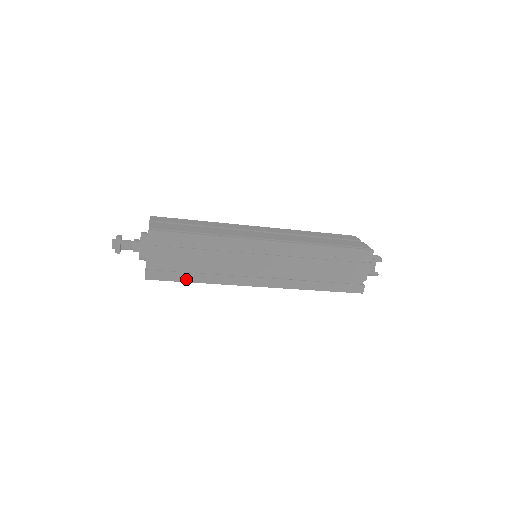
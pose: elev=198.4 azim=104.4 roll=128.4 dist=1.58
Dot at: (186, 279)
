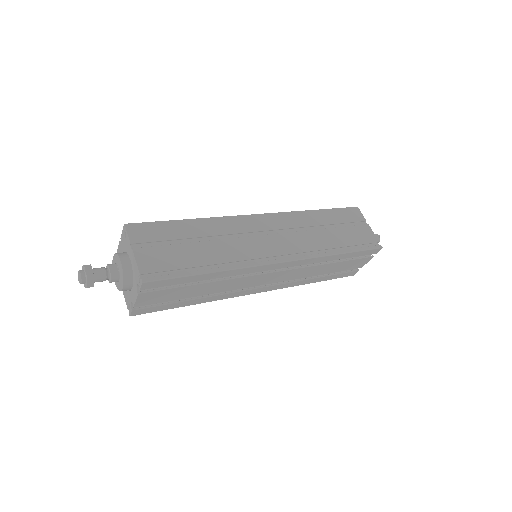
Dot at: (180, 305)
